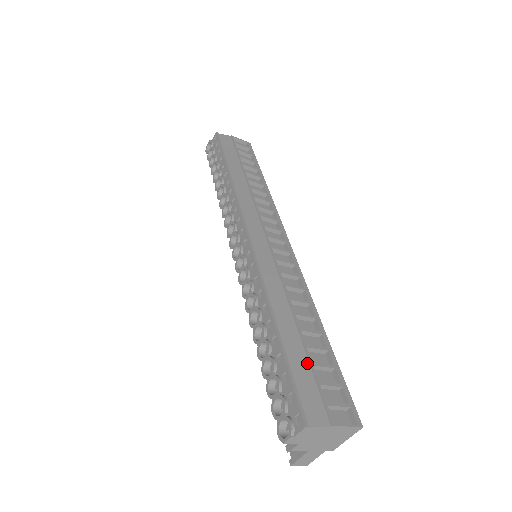
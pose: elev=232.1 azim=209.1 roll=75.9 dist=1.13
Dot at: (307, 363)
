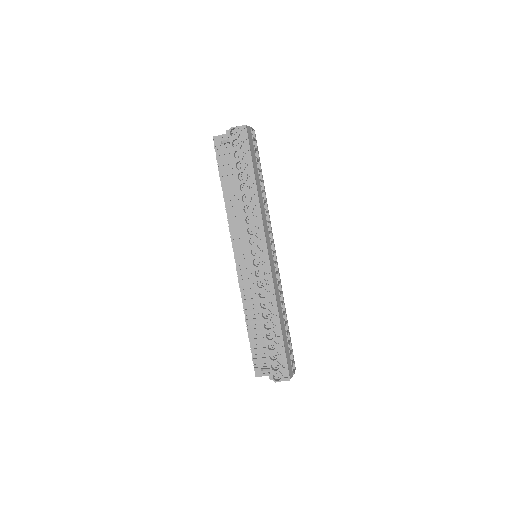
Dot at: (288, 345)
